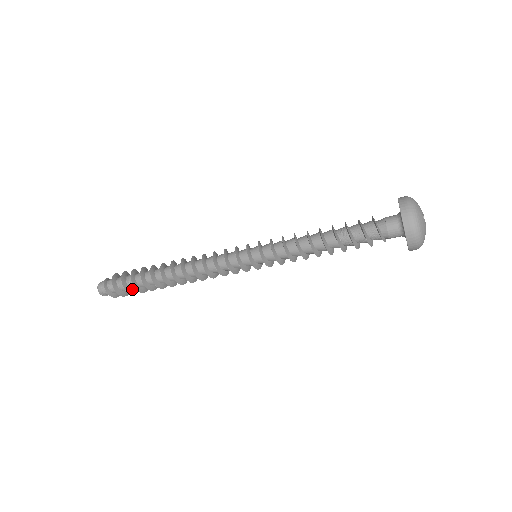
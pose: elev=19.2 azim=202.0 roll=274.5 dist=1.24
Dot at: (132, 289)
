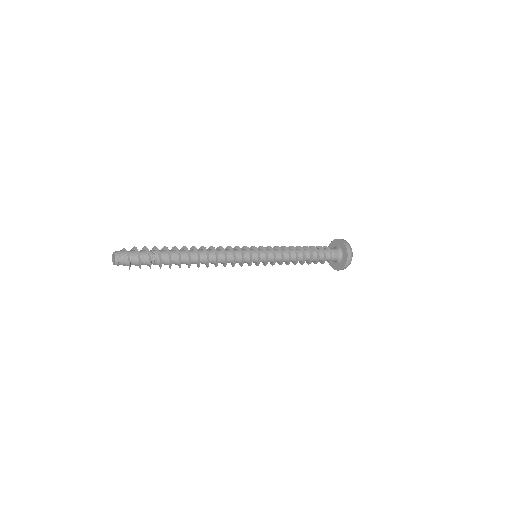
Dot at: (151, 259)
